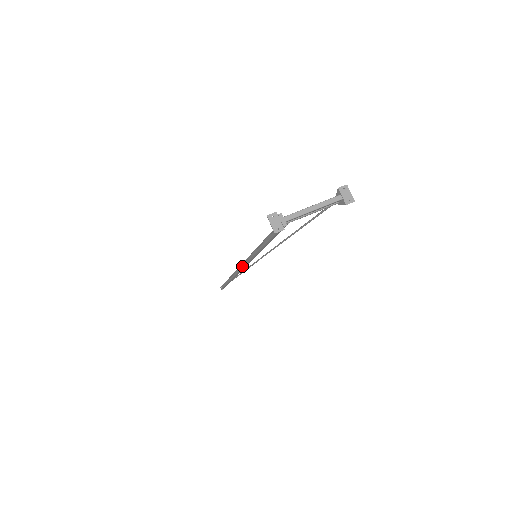
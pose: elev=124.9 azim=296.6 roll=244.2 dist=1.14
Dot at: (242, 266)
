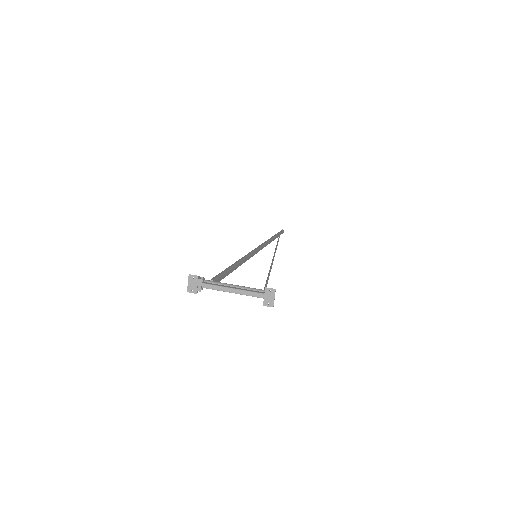
Dot at: occluded
